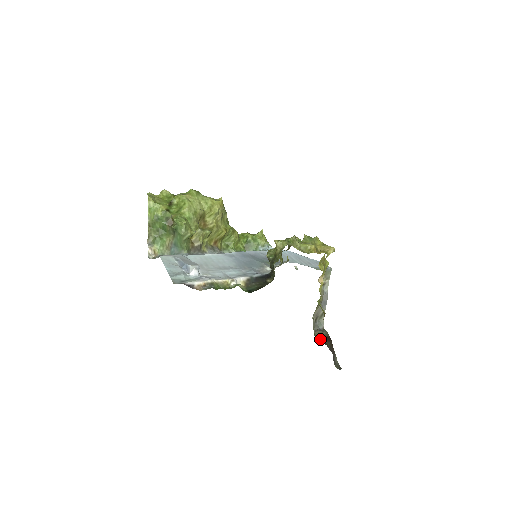
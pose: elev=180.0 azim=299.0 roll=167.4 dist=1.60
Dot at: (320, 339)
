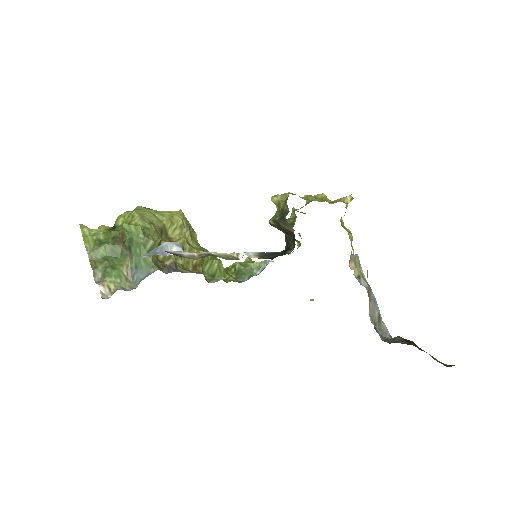
Dot at: (398, 342)
